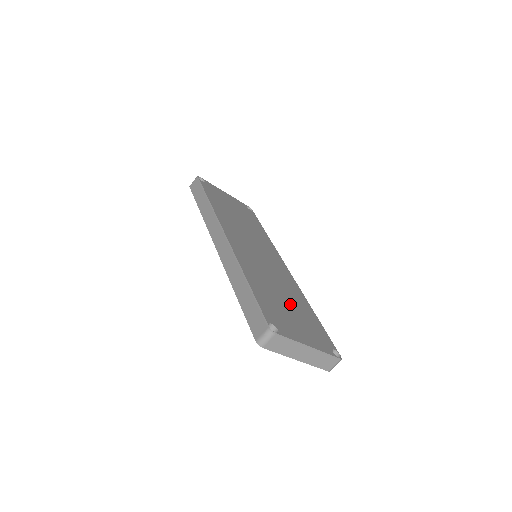
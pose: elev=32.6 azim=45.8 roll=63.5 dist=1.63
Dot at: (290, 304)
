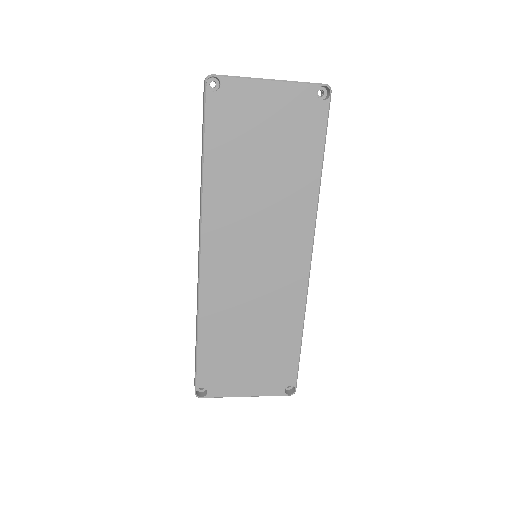
Dot at: (257, 342)
